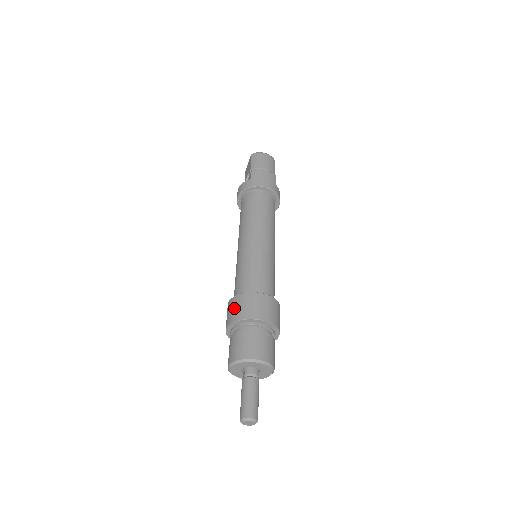
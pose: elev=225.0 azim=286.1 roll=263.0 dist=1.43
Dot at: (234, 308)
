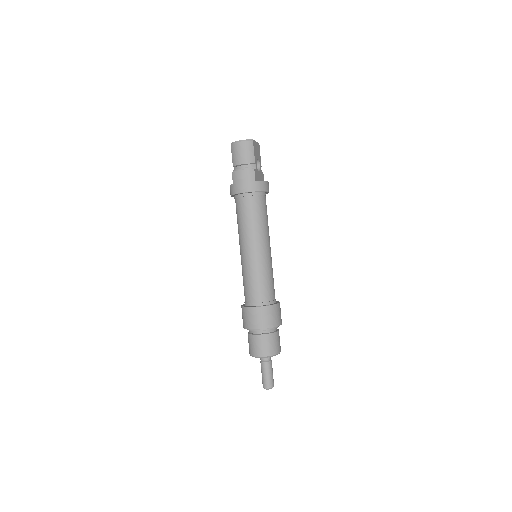
Dot at: (242, 317)
